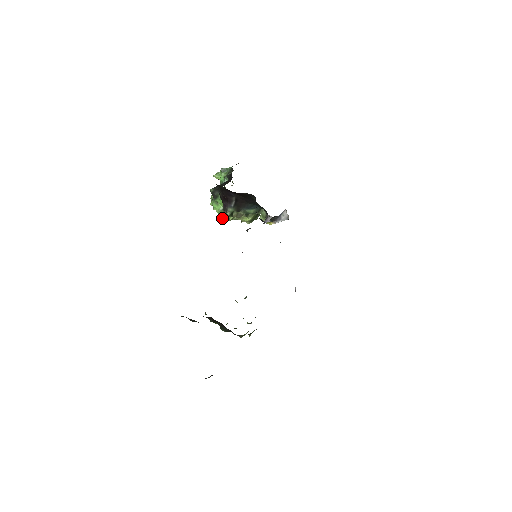
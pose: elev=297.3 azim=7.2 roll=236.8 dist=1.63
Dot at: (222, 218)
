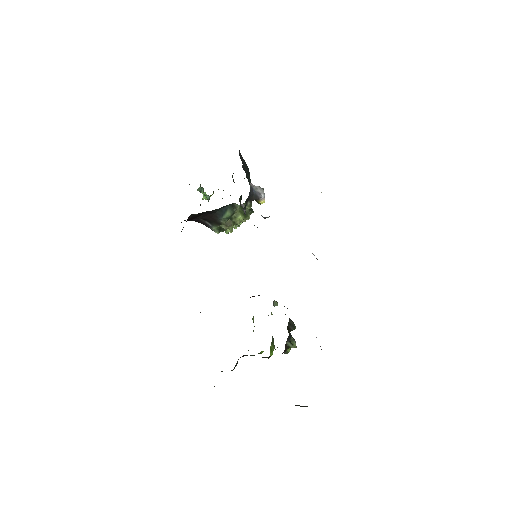
Dot at: occluded
